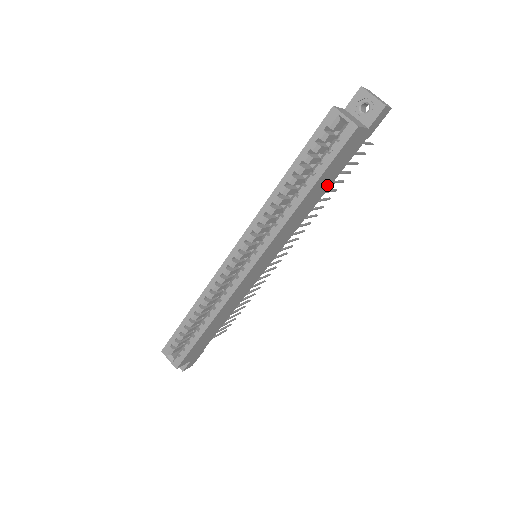
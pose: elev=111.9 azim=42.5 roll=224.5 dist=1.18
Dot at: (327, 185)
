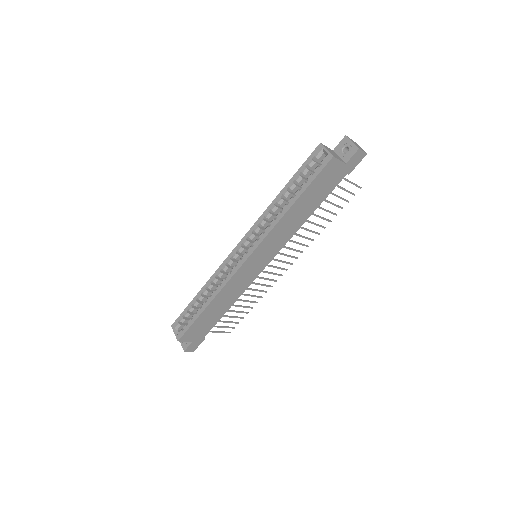
Dot at: (314, 205)
